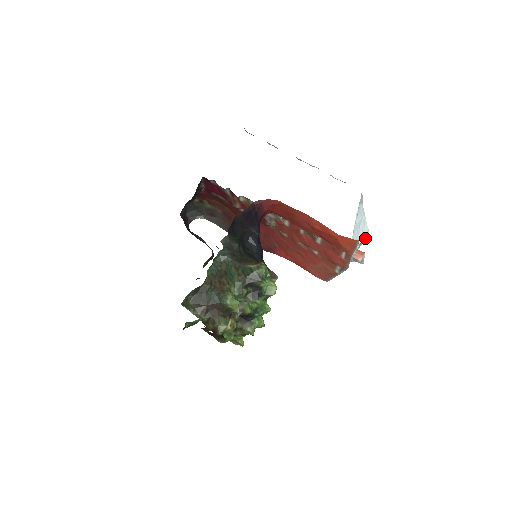
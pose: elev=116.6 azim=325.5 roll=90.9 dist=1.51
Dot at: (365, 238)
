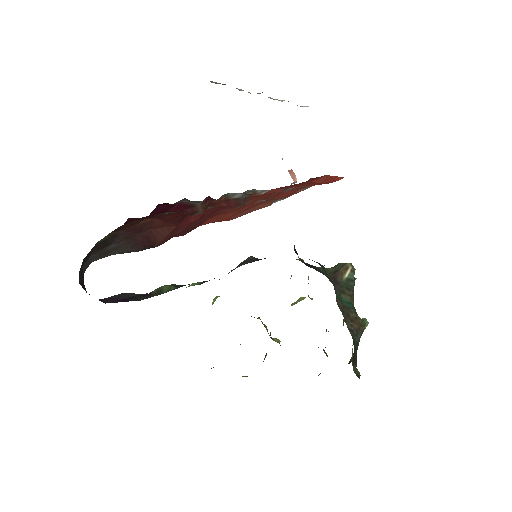
Dot at: occluded
